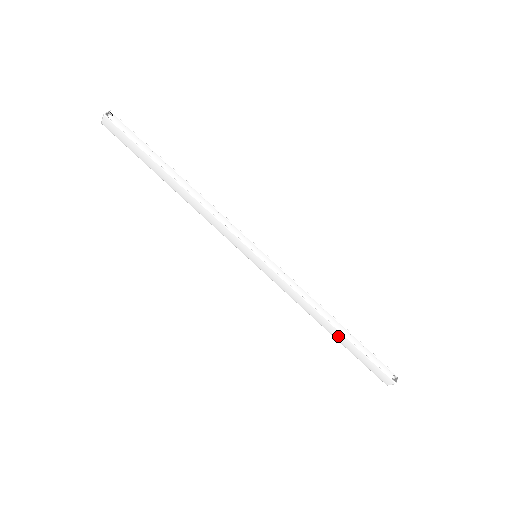
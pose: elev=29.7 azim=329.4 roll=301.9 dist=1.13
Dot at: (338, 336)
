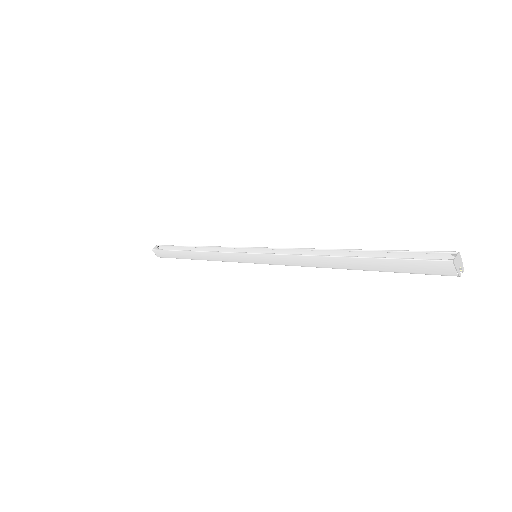
Dot at: (354, 264)
